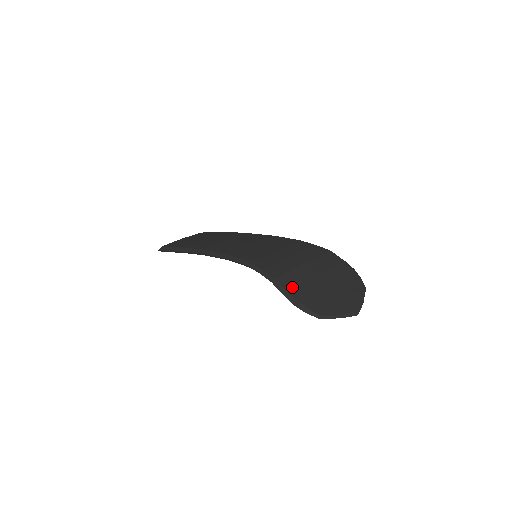
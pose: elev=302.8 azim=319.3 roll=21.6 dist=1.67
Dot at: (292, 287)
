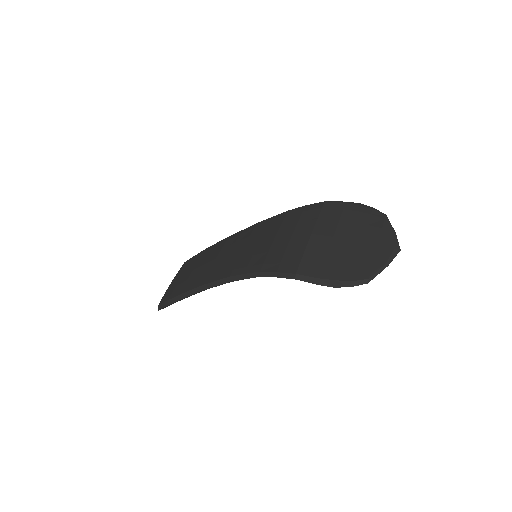
Dot at: (318, 270)
